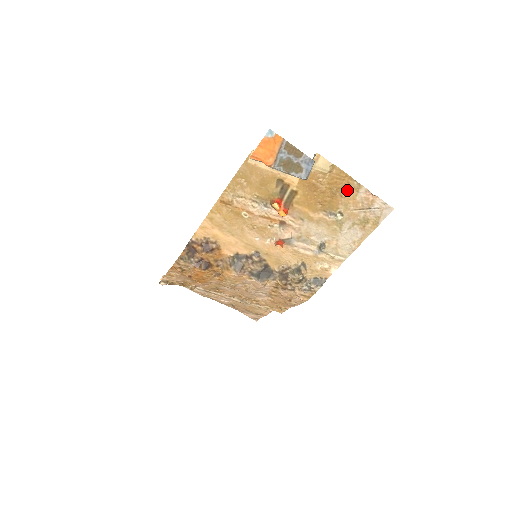
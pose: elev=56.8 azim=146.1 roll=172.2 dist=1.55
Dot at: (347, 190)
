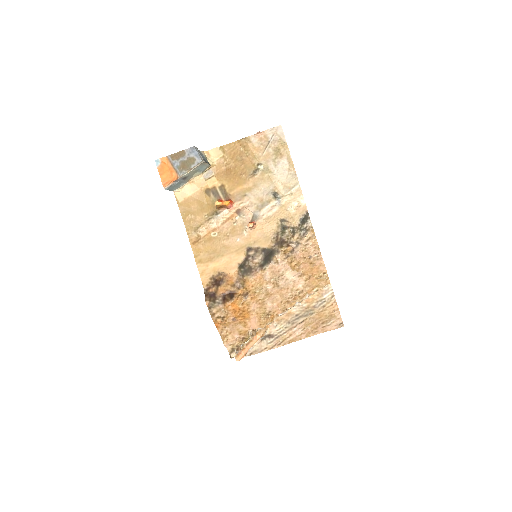
Dot at: (245, 149)
